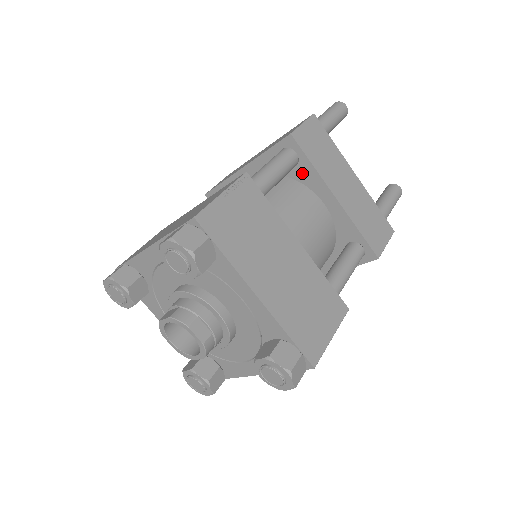
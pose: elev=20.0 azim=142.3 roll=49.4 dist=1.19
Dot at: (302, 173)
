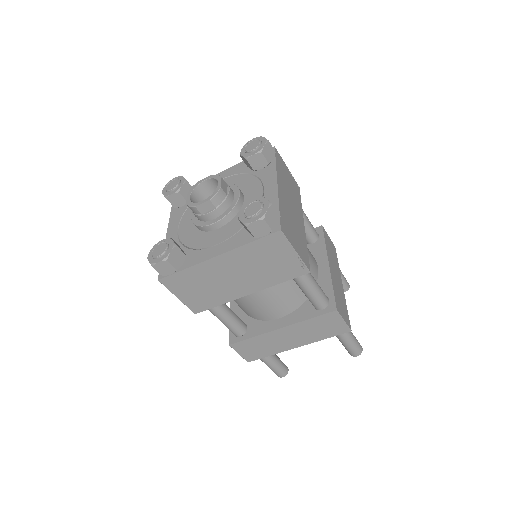
Dot at: (315, 247)
